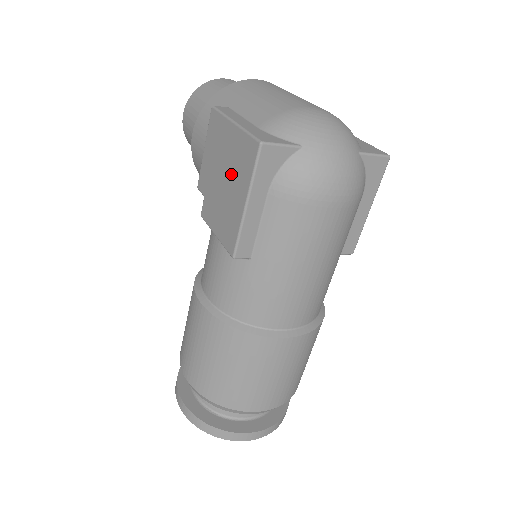
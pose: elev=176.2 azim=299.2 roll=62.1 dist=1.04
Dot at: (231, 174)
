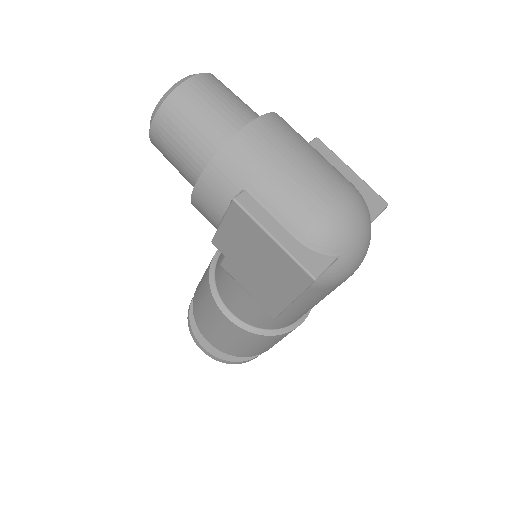
Dot at: (270, 271)
